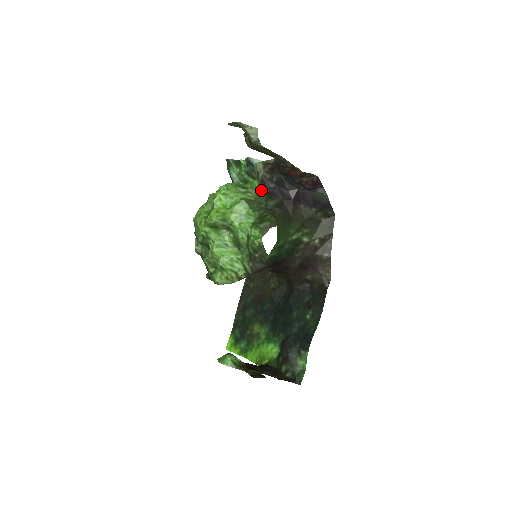
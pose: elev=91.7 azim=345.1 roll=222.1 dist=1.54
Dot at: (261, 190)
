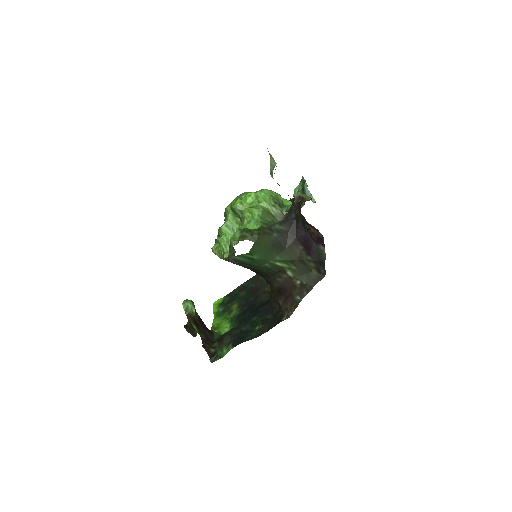
Dot at: (286, 213)
